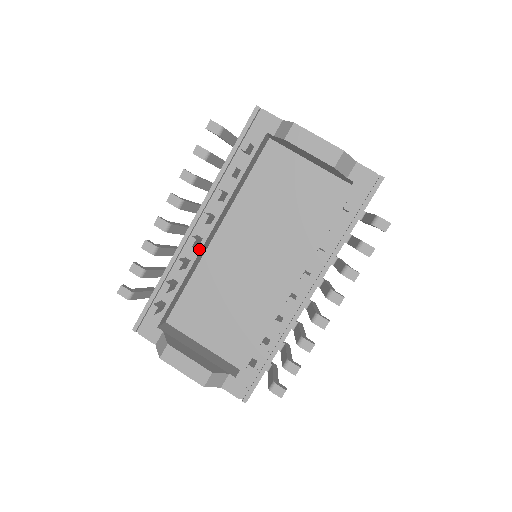
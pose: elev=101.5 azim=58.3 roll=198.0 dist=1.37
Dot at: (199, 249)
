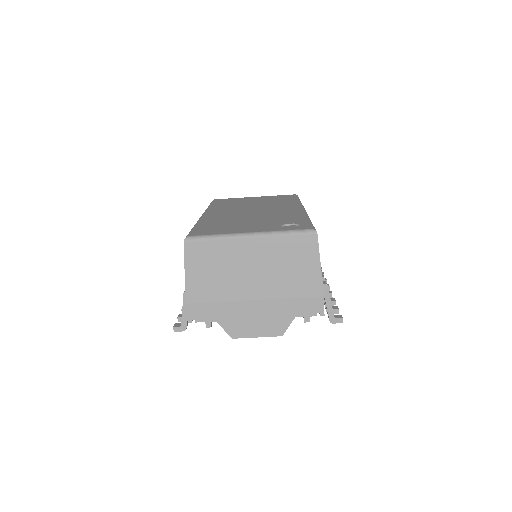
Dot at: occluded
